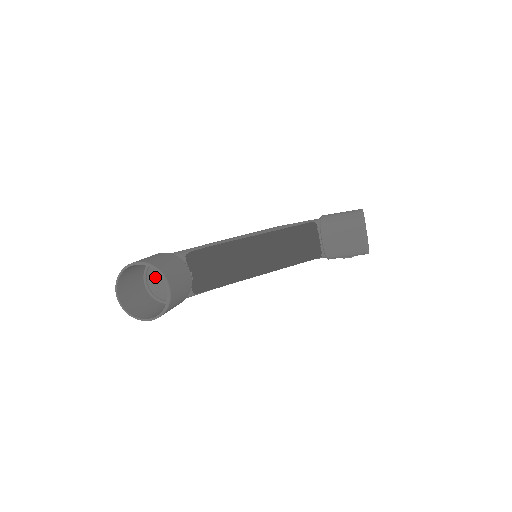
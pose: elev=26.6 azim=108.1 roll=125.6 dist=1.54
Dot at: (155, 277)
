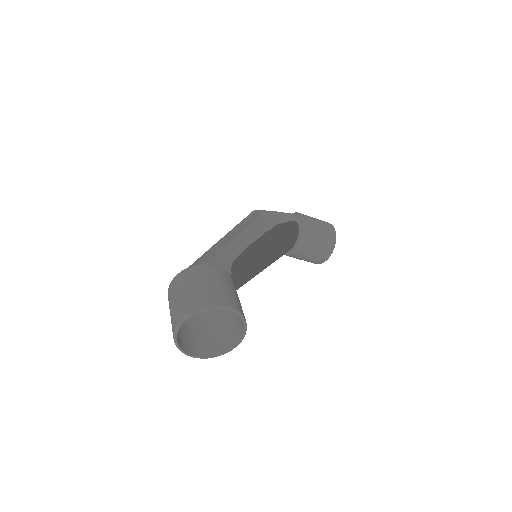
Dot at: occluded
